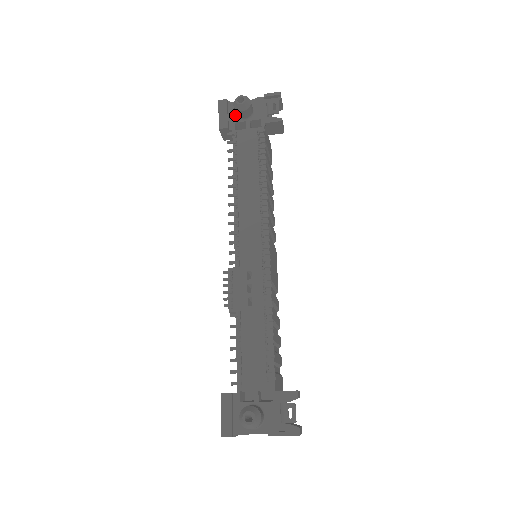
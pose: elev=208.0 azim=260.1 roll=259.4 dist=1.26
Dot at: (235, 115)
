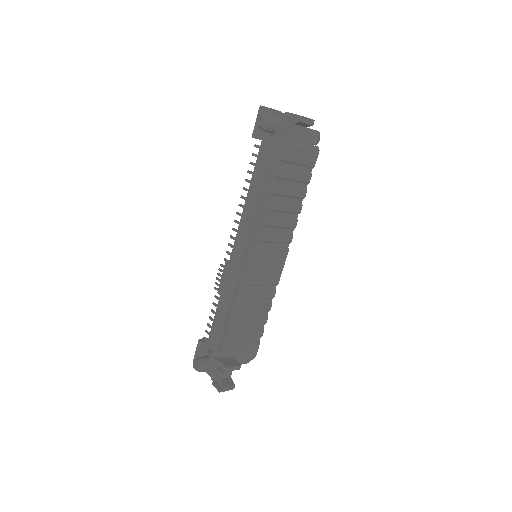
Dot at: occluded
